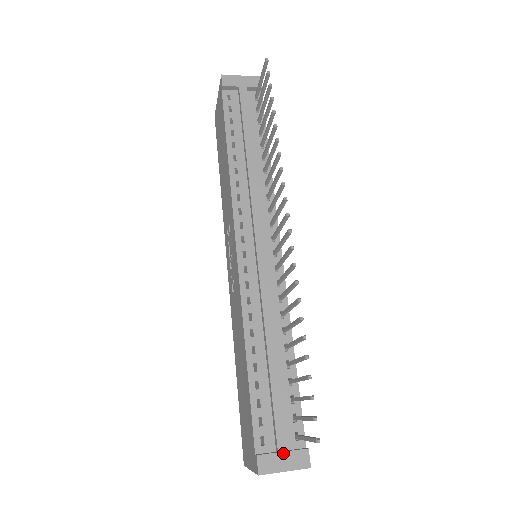
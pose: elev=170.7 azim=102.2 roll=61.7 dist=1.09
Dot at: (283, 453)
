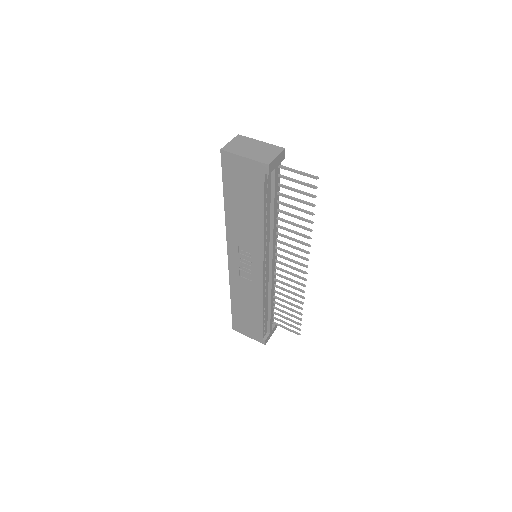
Dot at: (271, 332)
